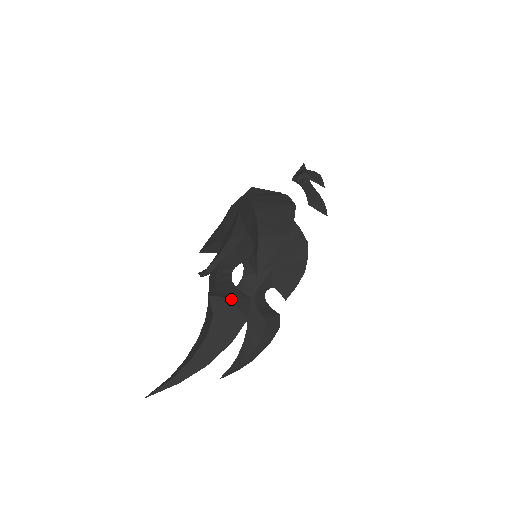
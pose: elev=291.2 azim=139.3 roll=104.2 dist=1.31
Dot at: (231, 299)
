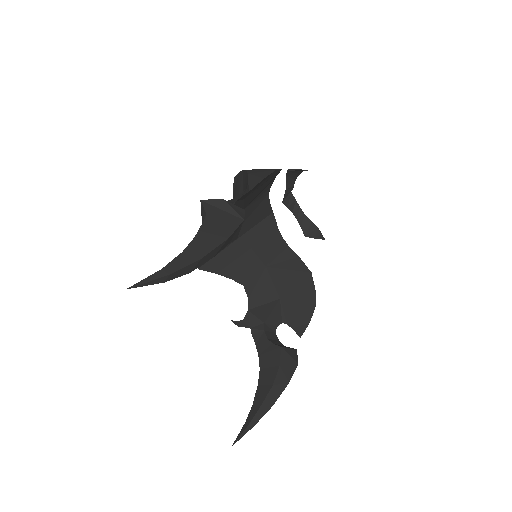
Dot at: (224, 200)
